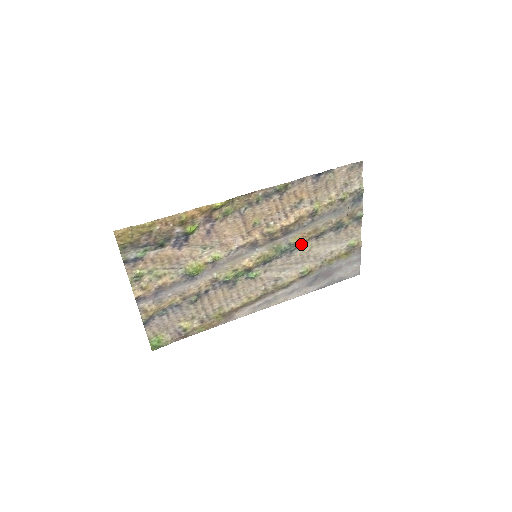
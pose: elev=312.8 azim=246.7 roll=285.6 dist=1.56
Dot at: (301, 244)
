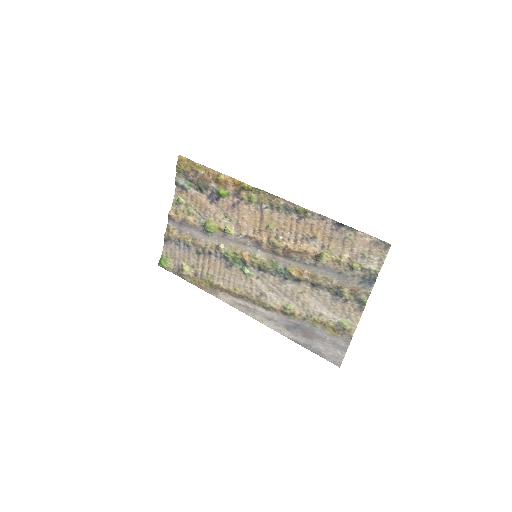
Dot at: (296, 279)
